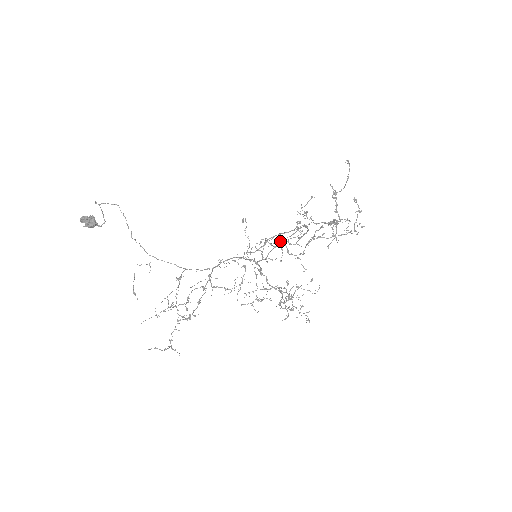
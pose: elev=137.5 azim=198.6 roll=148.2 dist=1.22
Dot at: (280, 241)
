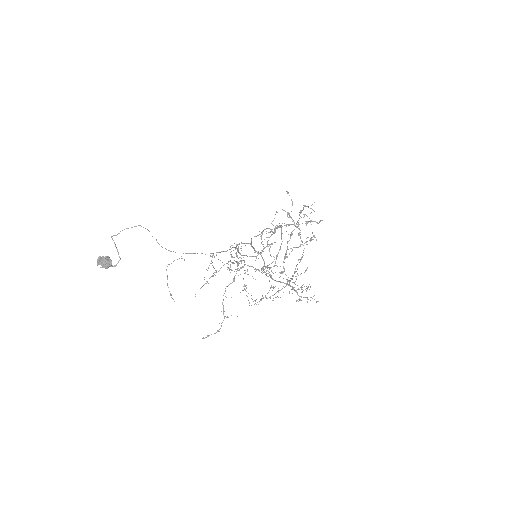
Dot at: occluded
